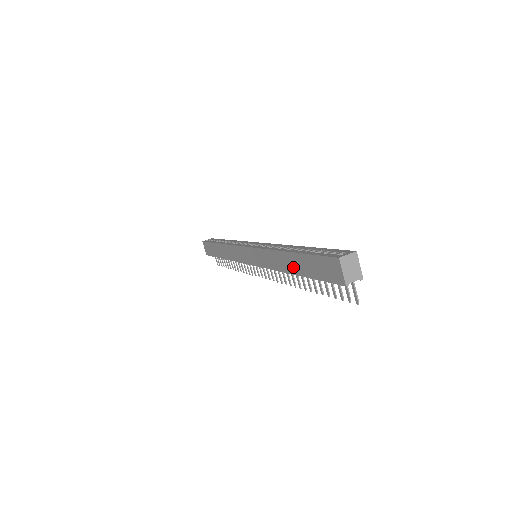
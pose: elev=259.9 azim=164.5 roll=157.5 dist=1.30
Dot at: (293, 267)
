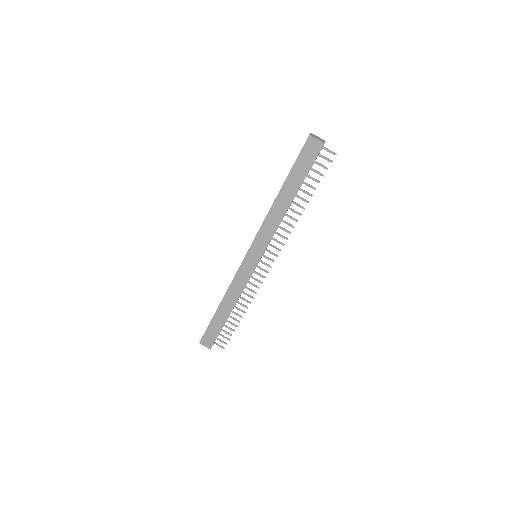
Dot at: (289, 195)
